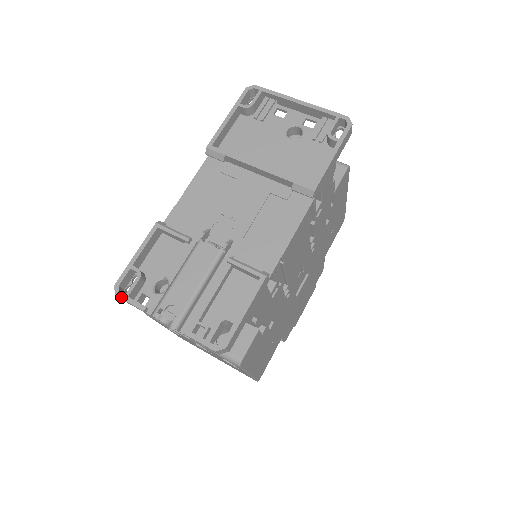
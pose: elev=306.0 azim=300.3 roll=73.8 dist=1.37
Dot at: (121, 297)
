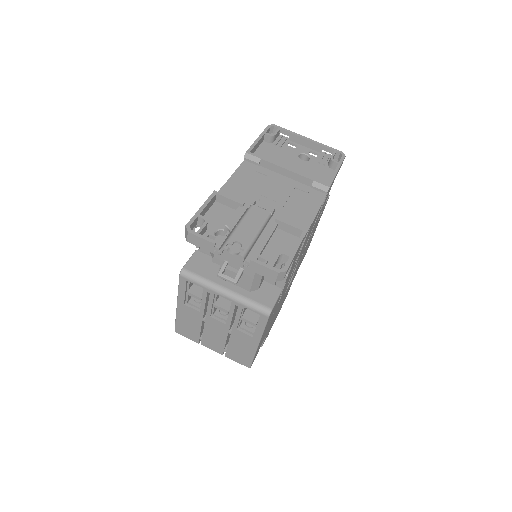
Dot at: (193, 233)
